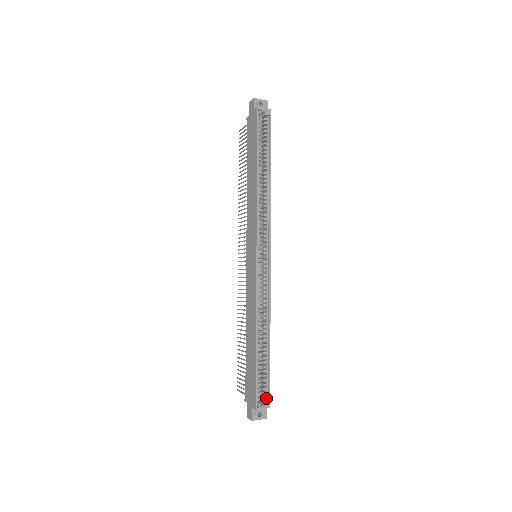
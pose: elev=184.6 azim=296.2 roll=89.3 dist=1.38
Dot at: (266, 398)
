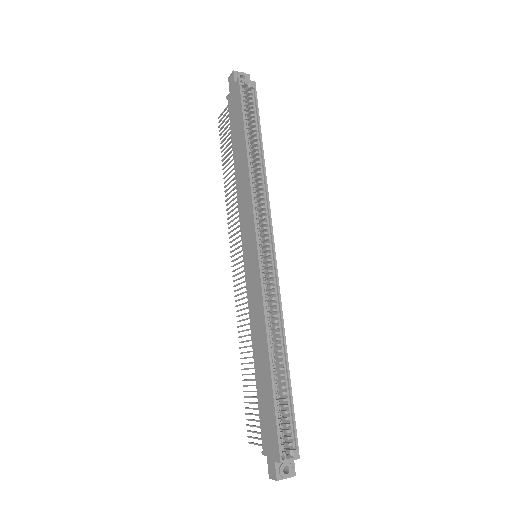
Dot at: (292, 445)
